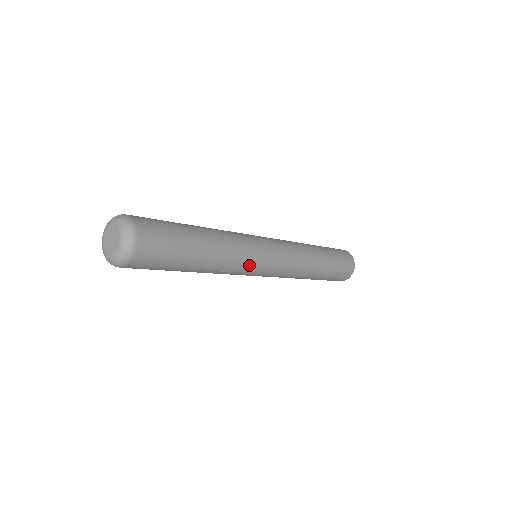
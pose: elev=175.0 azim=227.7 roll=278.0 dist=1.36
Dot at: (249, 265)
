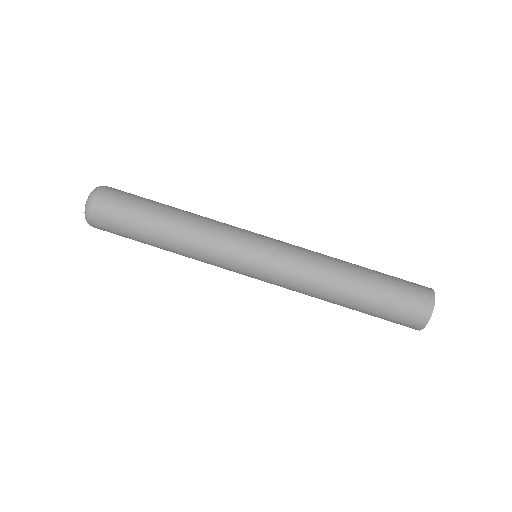
Dot at: (223, 258)
